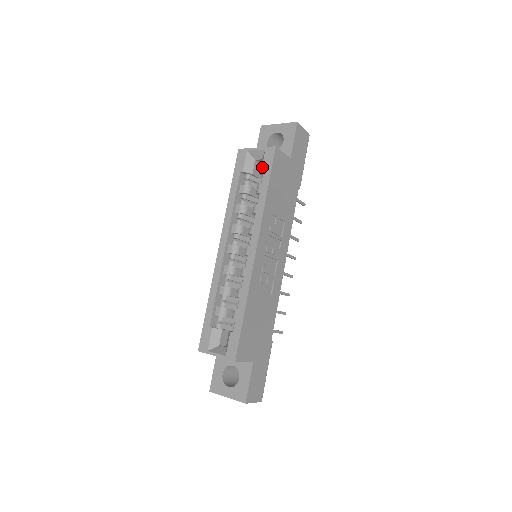
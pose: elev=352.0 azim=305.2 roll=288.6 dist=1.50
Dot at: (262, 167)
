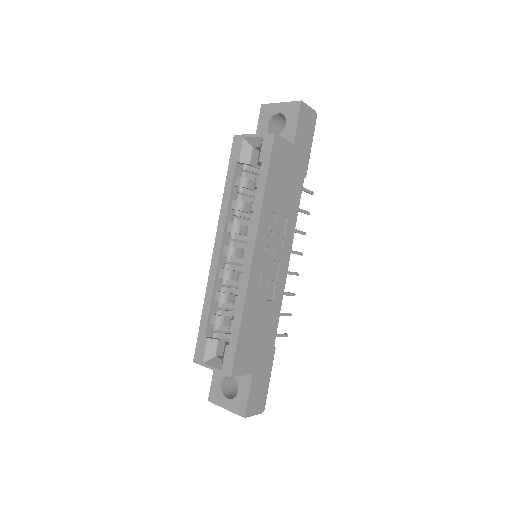
Dot at: (260, 158)
